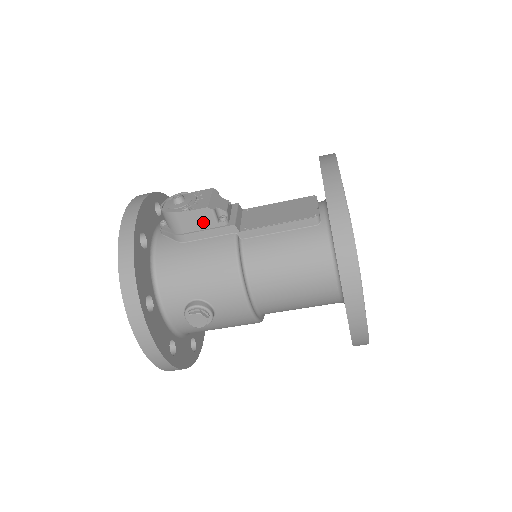
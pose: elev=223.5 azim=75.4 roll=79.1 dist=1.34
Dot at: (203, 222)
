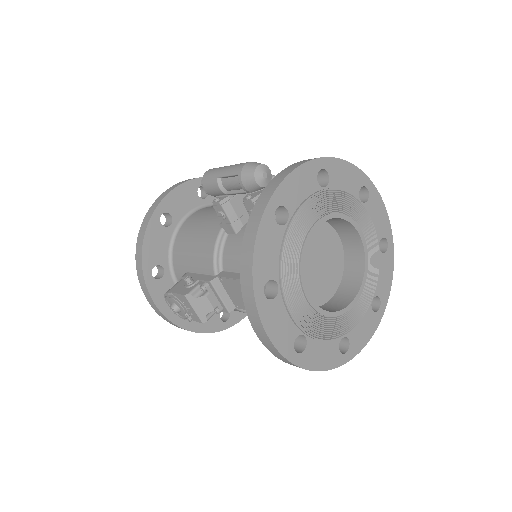
Dot at: occluded
